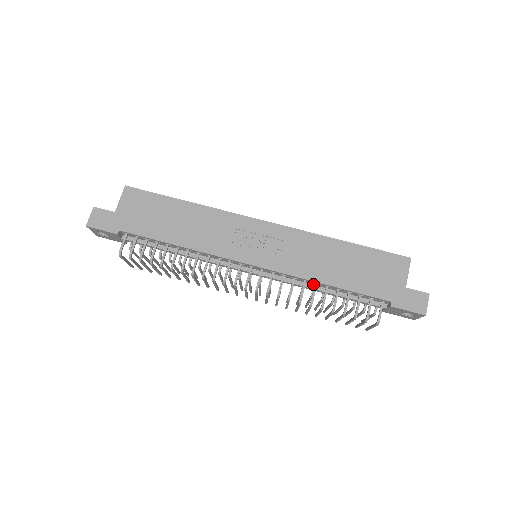
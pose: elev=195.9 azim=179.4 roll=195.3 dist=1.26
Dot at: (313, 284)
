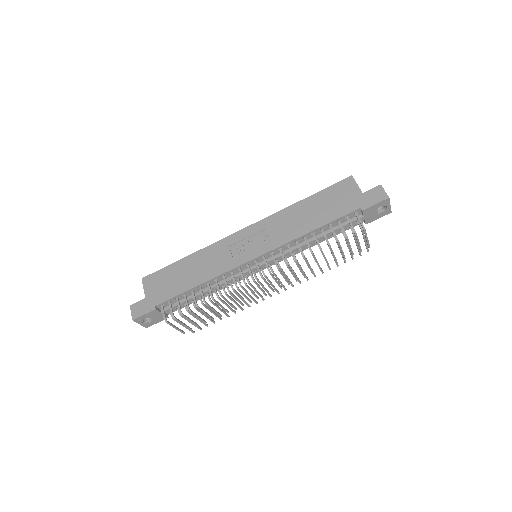
Dot at: (304, 241)
